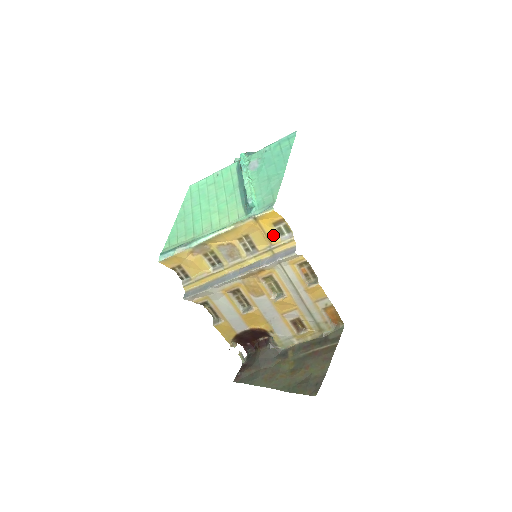
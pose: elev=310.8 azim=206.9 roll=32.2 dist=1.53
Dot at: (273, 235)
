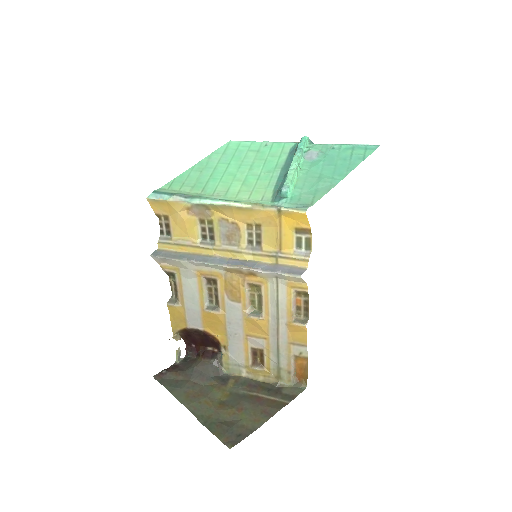
Dot at: (288, 242)
